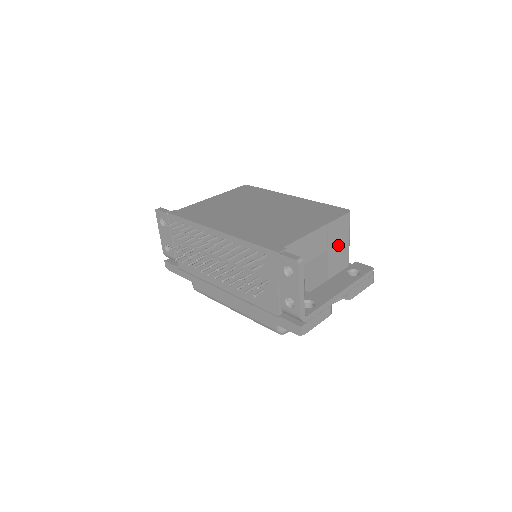
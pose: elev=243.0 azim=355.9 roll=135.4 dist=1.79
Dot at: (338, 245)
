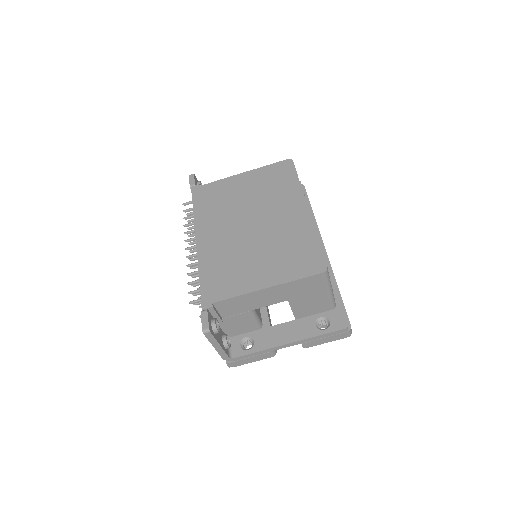
Dot at: (307, 296)
